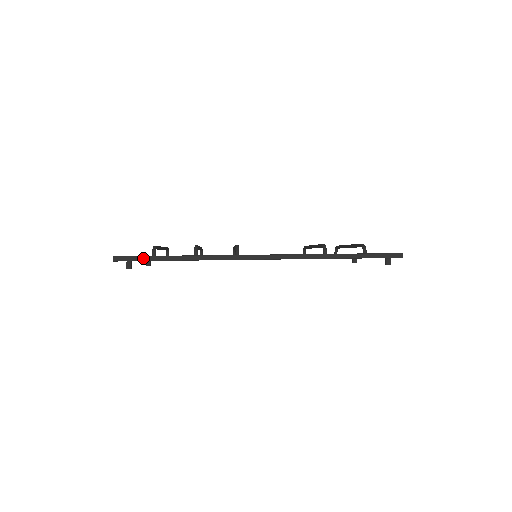
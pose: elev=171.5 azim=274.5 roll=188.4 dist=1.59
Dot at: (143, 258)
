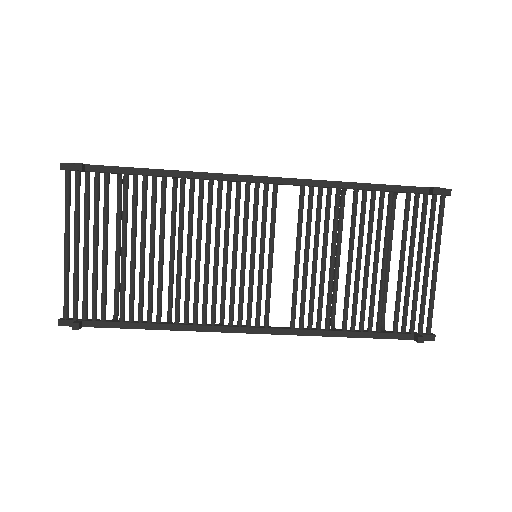
Dot at: (103, 166)
